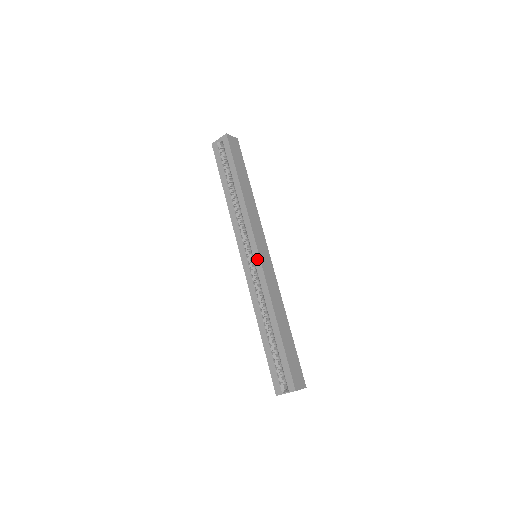
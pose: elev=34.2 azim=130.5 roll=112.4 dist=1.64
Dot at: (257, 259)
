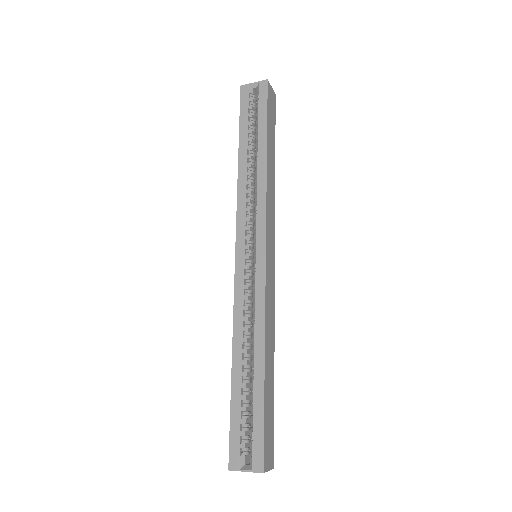
Dot at: (261, 261)
